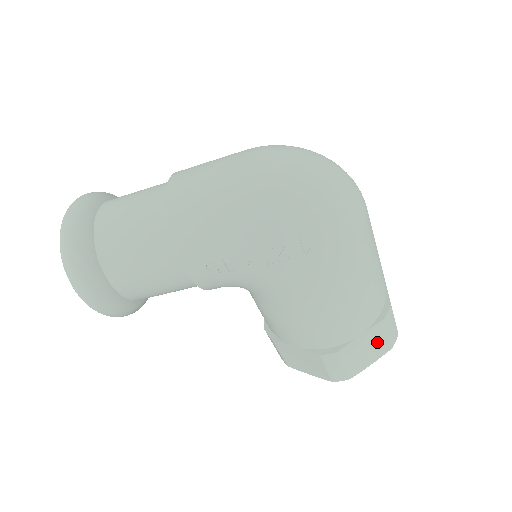
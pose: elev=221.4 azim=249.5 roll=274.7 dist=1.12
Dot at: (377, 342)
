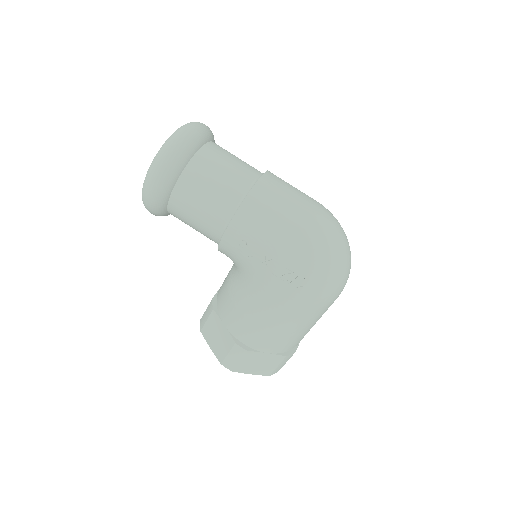
Dot at: (268, 365)
